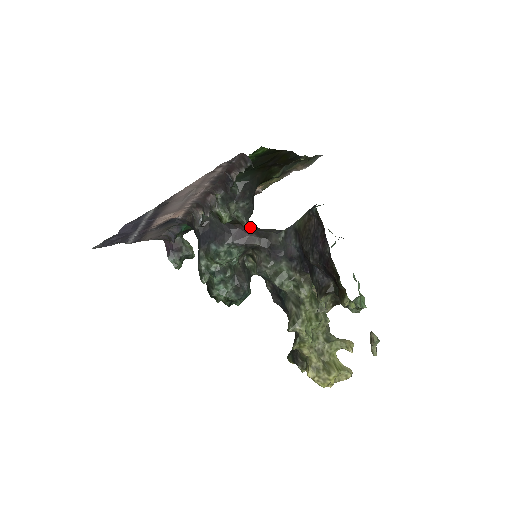
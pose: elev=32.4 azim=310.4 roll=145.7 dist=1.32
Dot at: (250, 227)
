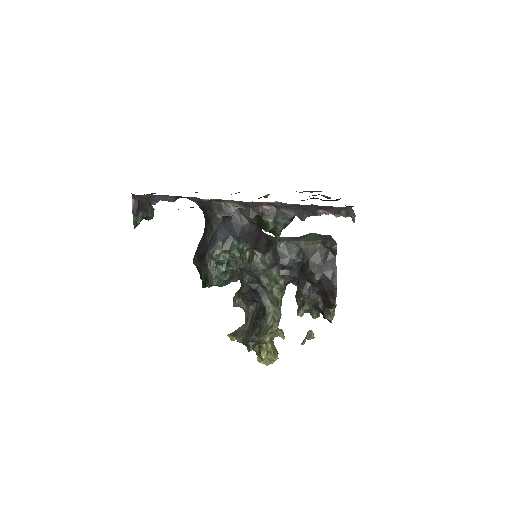
Dot at: (262, 231)
